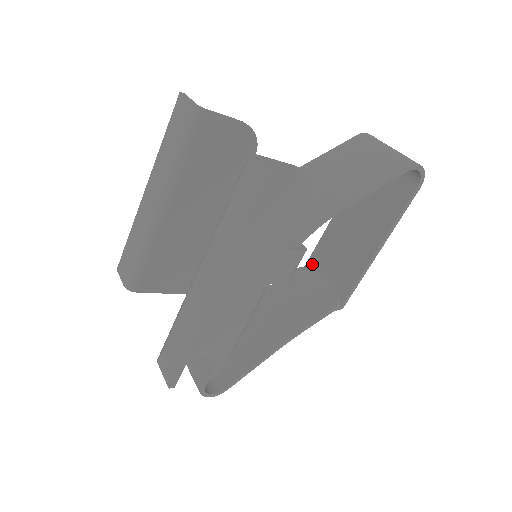
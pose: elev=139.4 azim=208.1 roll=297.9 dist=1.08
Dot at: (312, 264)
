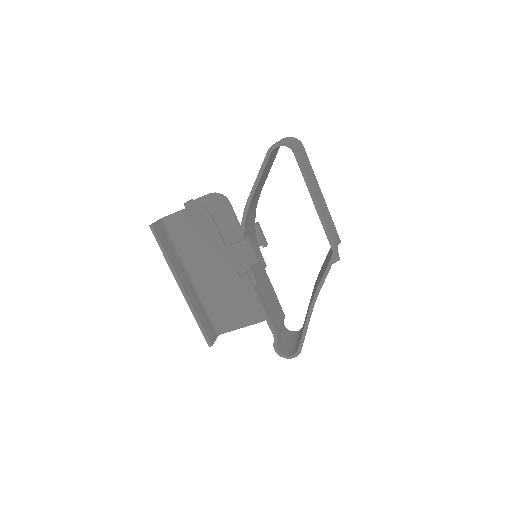
Dot at: occluded
